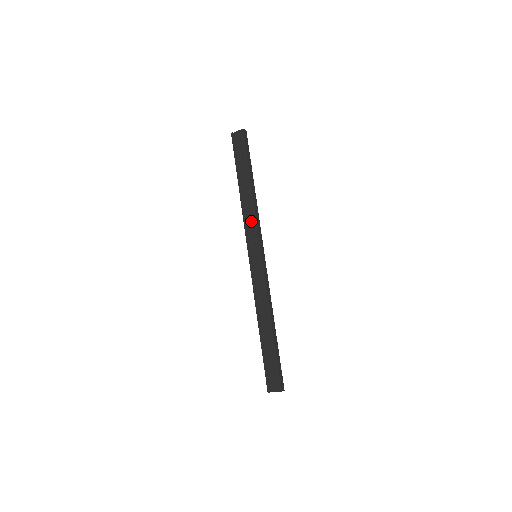
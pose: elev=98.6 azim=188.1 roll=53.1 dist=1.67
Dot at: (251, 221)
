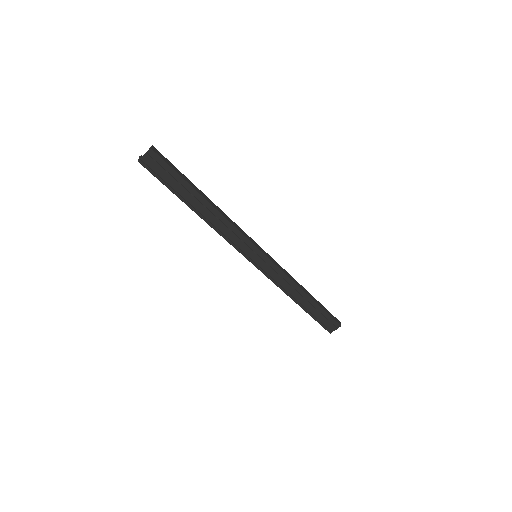
Dot at: (232, 233)
